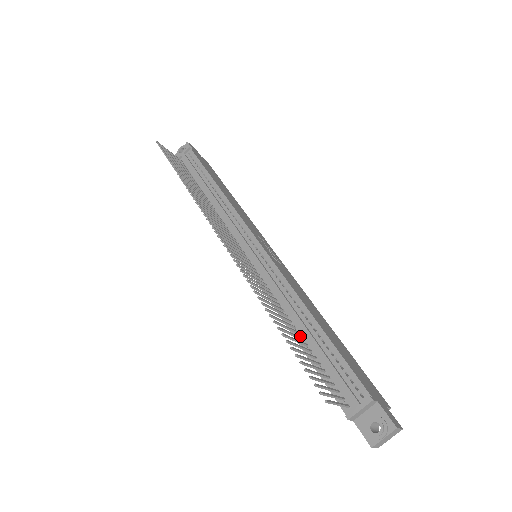
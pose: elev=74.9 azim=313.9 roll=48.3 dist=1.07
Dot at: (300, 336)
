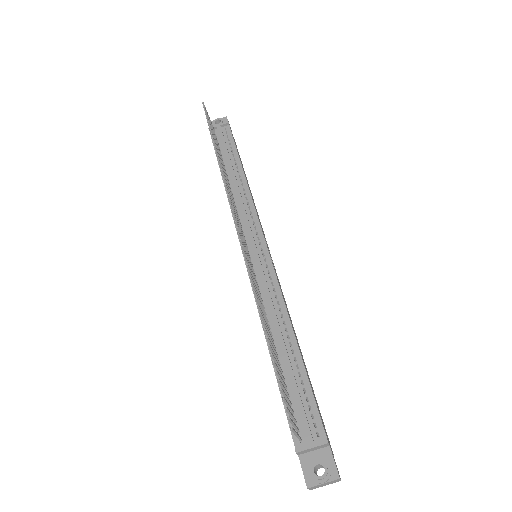
Dot at: (276, 352)
